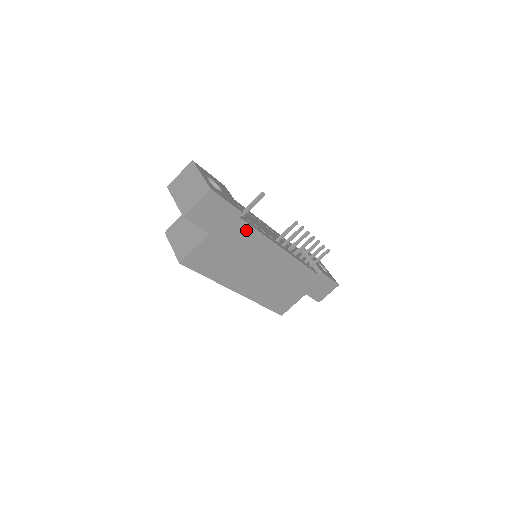
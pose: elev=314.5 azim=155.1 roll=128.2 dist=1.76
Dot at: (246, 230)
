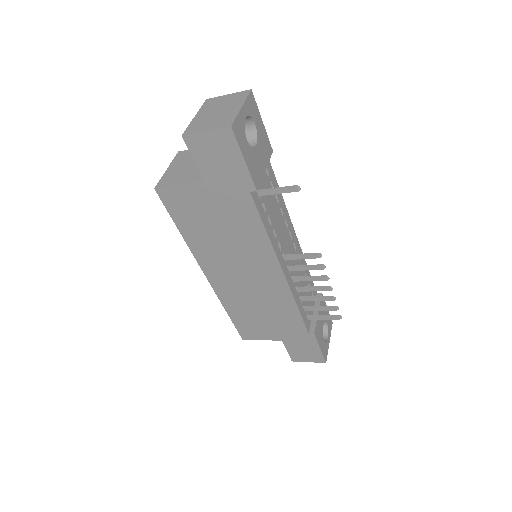
Dot at: (250, 213)
